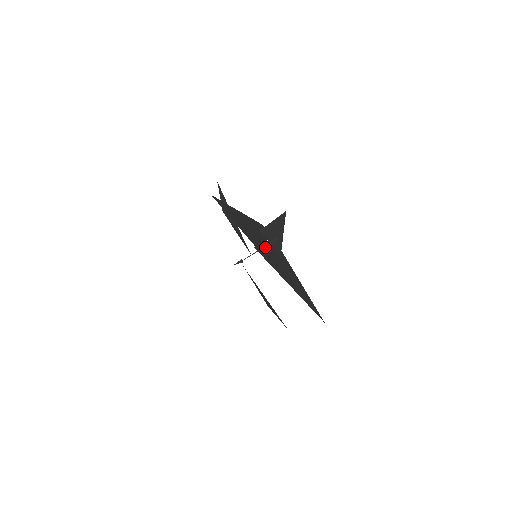
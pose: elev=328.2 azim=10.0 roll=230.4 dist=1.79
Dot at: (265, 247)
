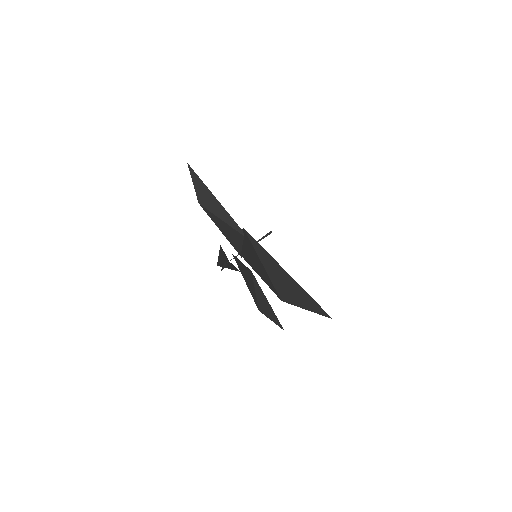
Dot at: occluded
